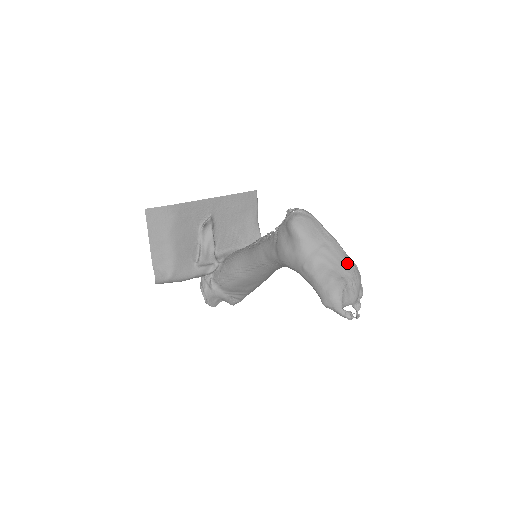
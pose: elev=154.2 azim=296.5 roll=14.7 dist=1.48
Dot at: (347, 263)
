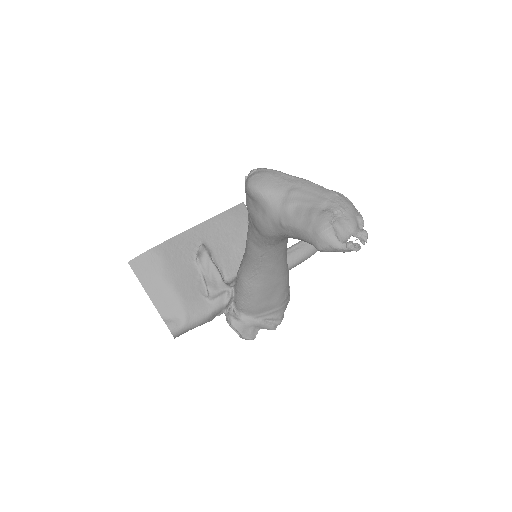
Dot at: (326, 194)
